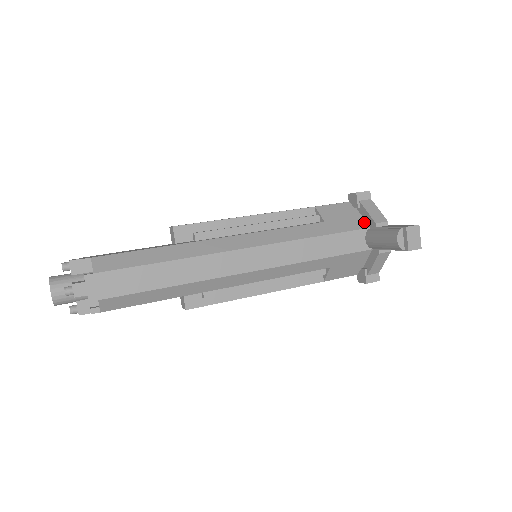
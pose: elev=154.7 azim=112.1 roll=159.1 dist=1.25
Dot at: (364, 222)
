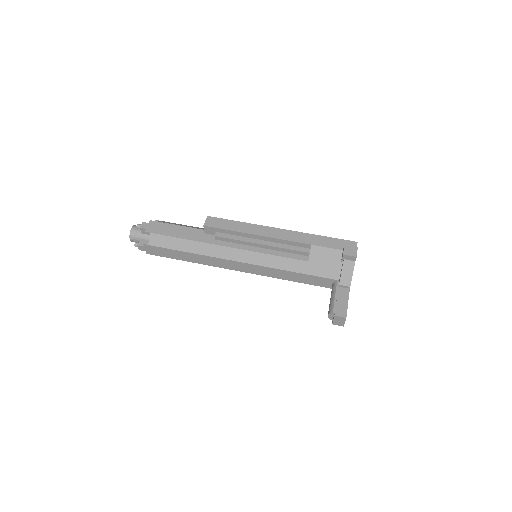
Dot at: (338, 274)
